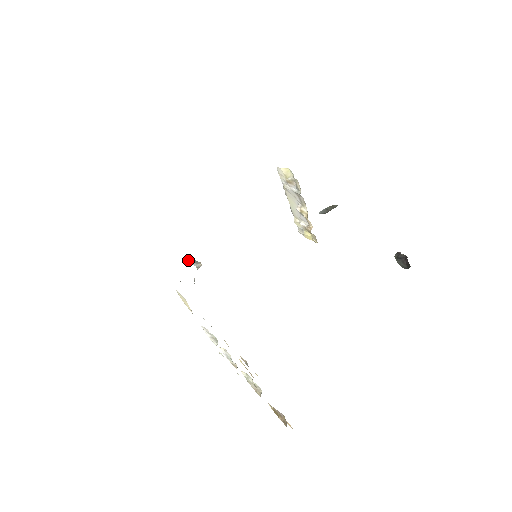
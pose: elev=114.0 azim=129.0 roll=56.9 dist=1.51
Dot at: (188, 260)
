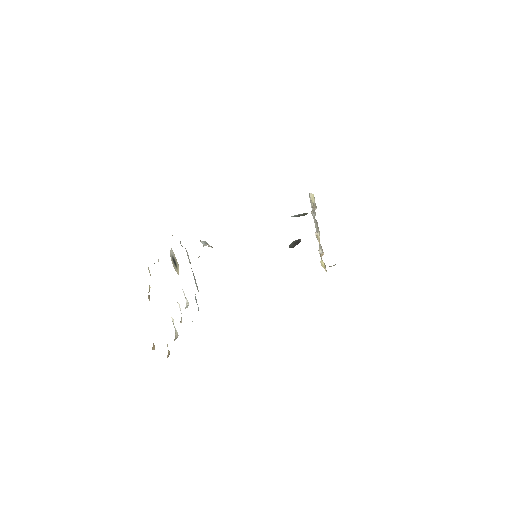
Dot at: (203, 241)
